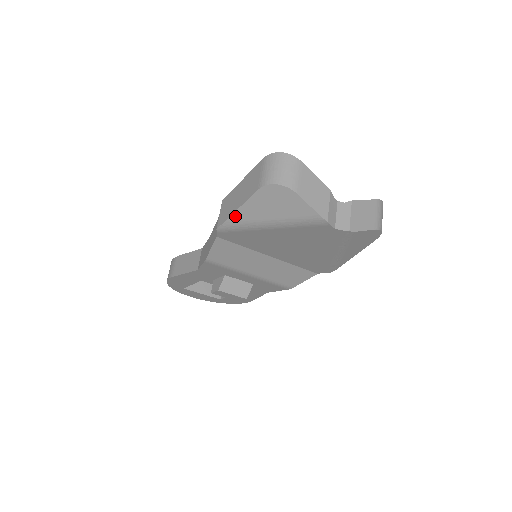
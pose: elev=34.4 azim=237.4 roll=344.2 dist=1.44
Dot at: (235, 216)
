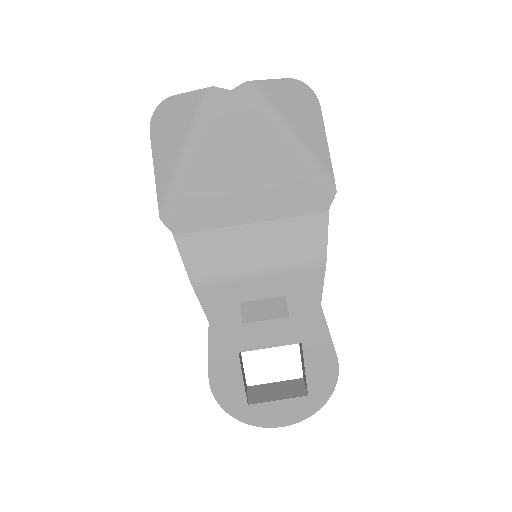
Dot at: (158, 183)
